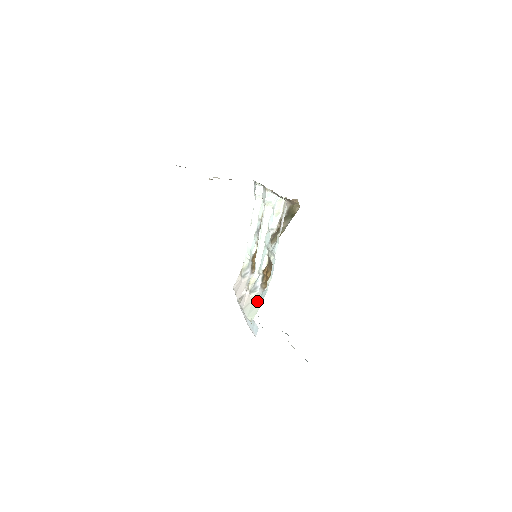
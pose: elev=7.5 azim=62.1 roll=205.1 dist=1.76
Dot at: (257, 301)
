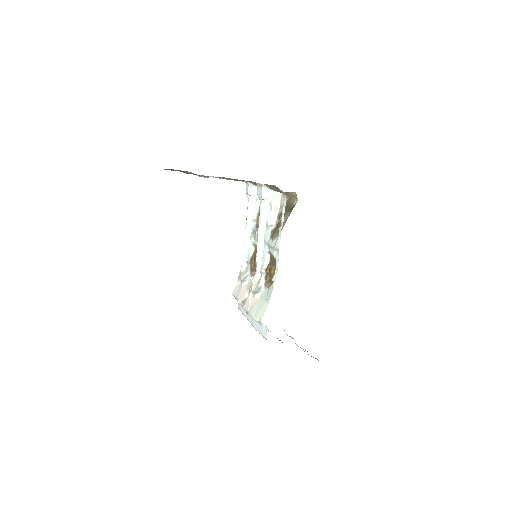
Dot at: (263, 301)
